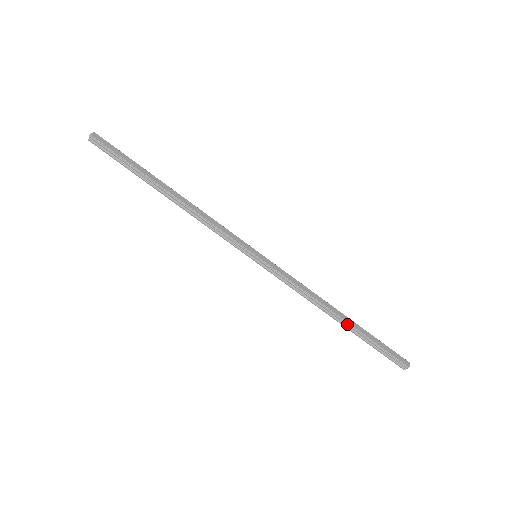
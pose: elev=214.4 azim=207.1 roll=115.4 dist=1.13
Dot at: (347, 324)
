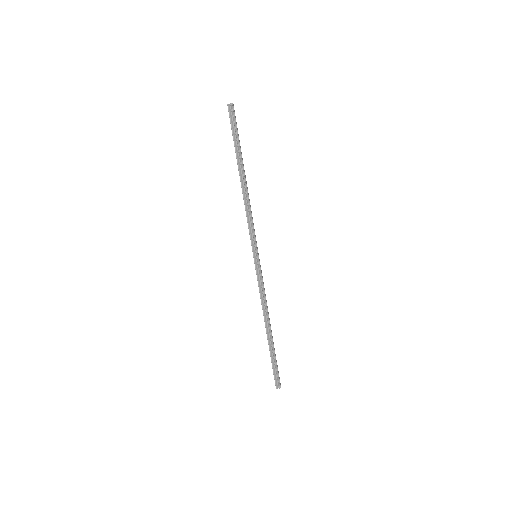
Dot at: (271, 336)
